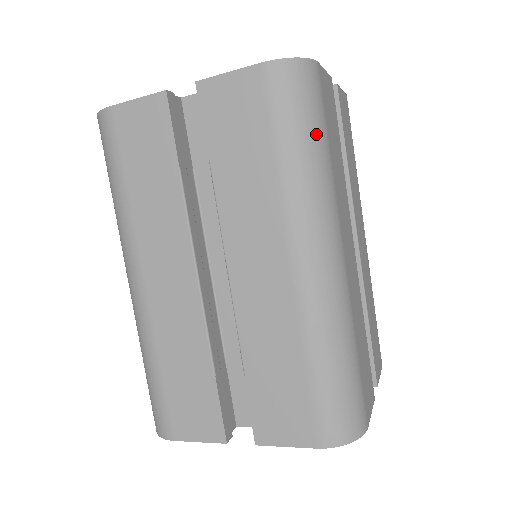
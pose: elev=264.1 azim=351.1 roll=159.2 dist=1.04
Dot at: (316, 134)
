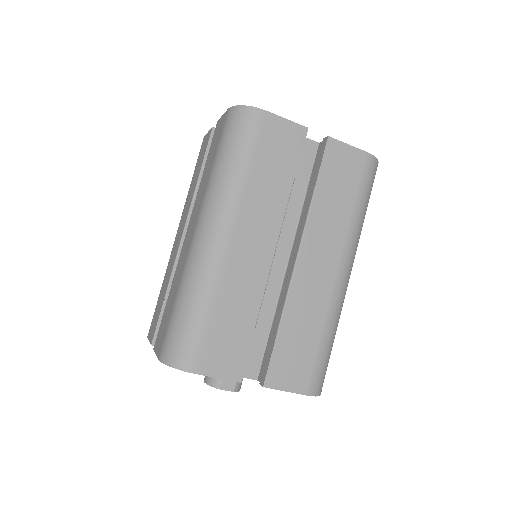
Dot at: (237, 153)
